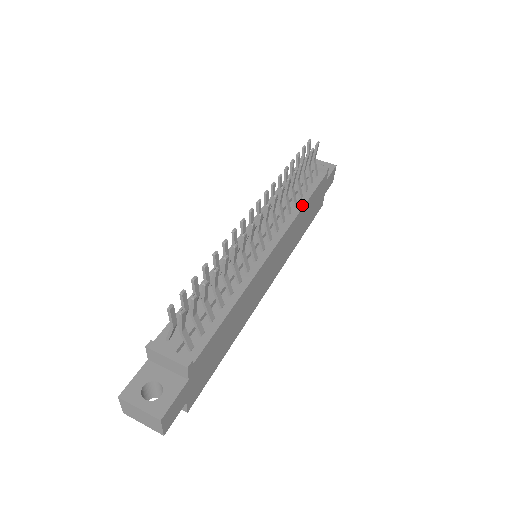
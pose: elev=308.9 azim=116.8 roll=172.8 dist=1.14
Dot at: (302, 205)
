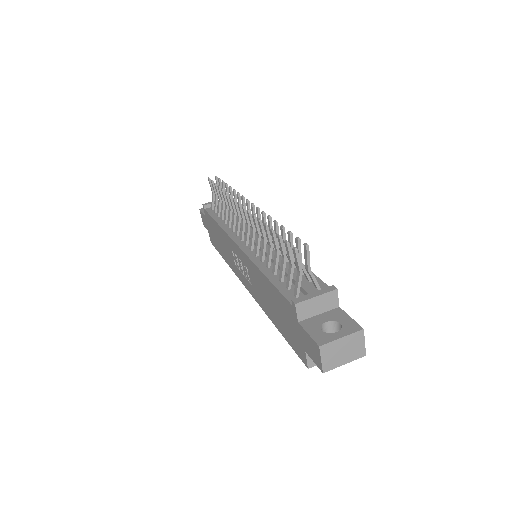
Dot at: occluded
